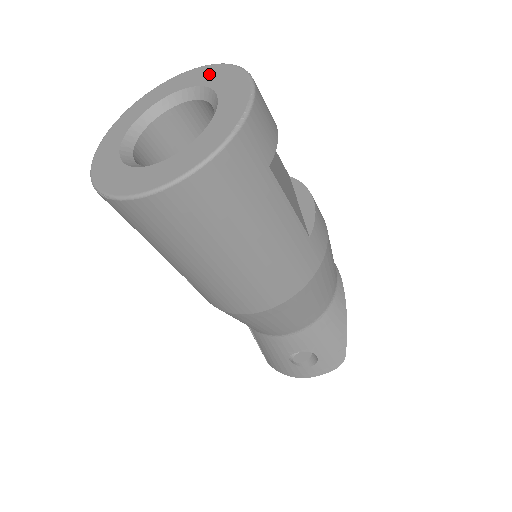
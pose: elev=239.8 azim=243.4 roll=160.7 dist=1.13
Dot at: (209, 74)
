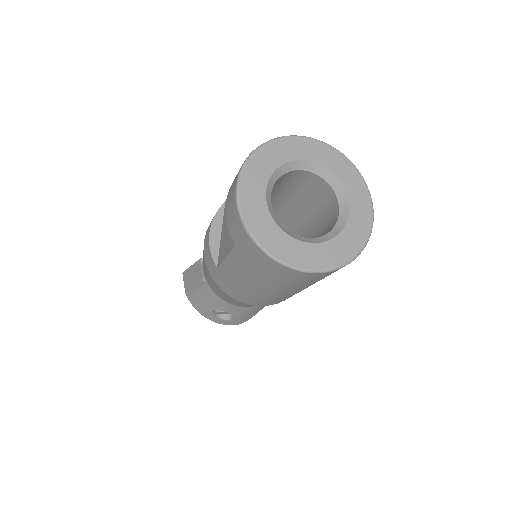
Dot at: (347, 172)
